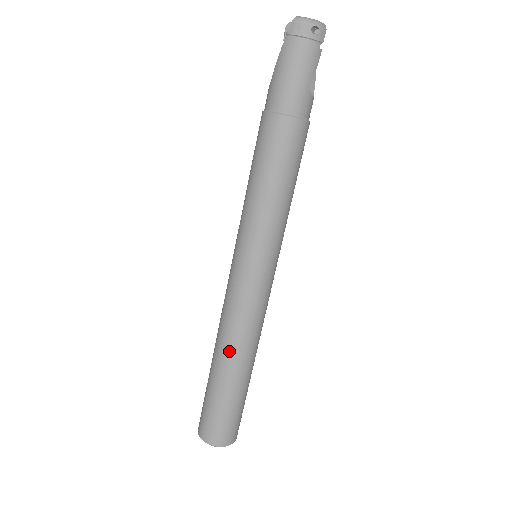
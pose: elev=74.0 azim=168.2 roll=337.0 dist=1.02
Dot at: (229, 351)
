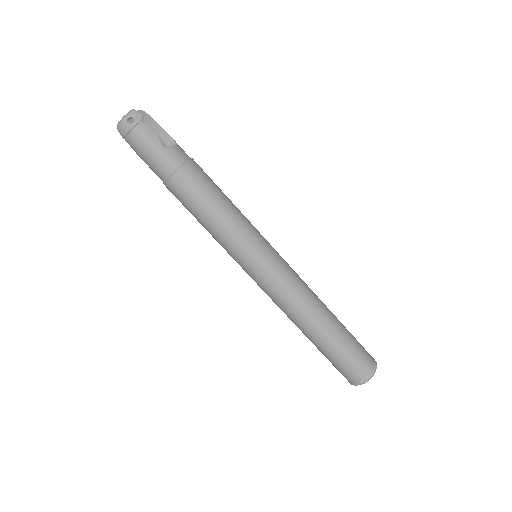
Dot at: (302, 324)
